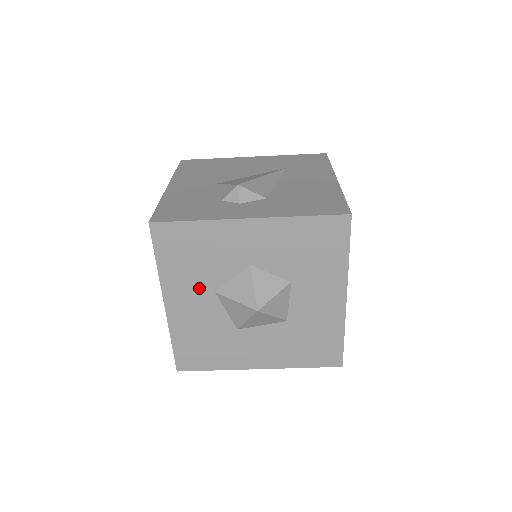
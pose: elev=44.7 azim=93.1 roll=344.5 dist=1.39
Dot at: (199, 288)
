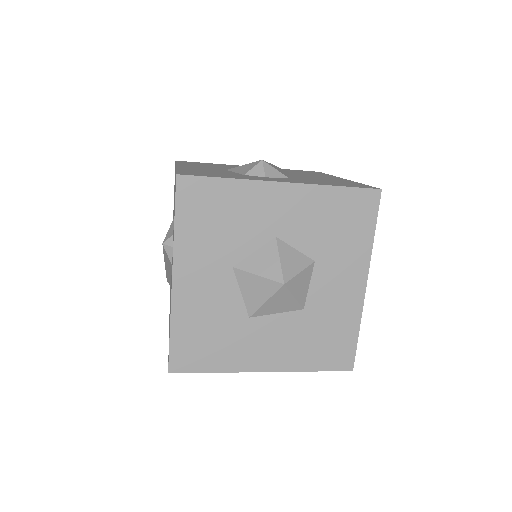
Dot at: (216, 261)
